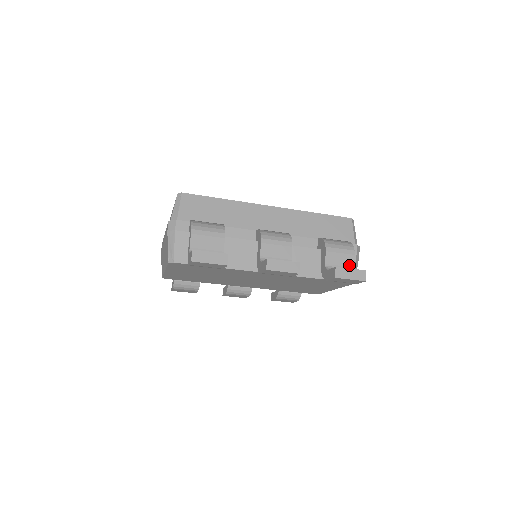
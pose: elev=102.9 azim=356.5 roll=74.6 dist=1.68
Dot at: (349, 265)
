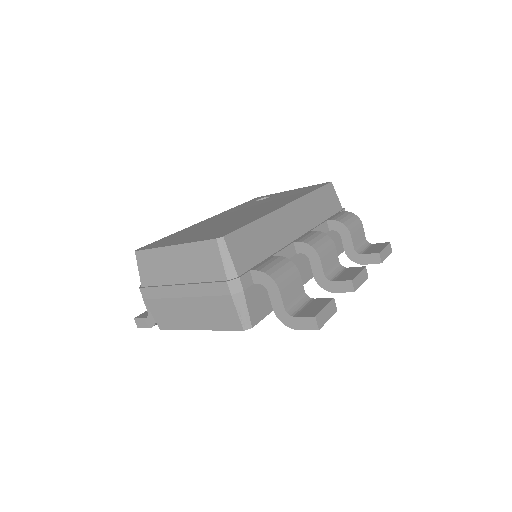
Dot at: (363, 238)
